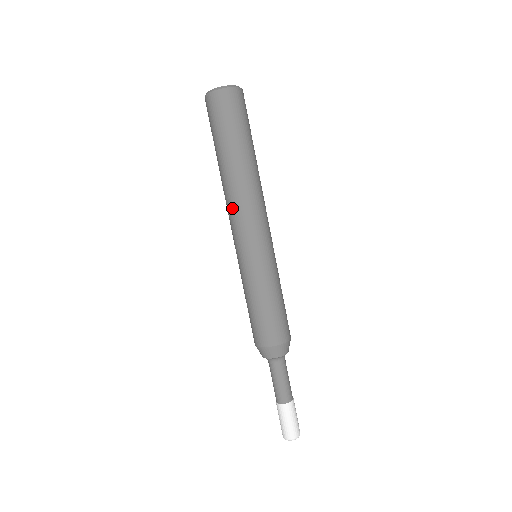
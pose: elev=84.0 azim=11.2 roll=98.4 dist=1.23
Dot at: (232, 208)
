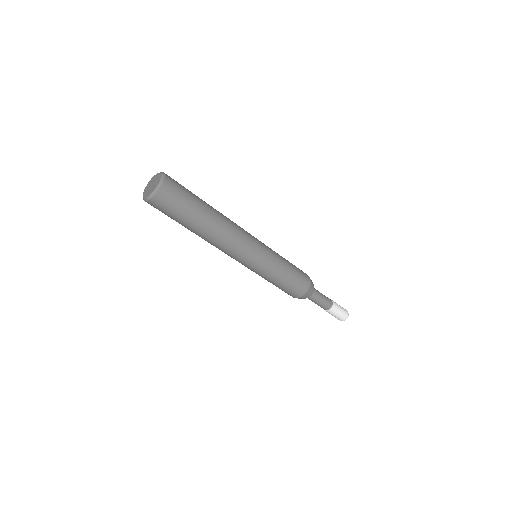
Dot at: (224, 249)
